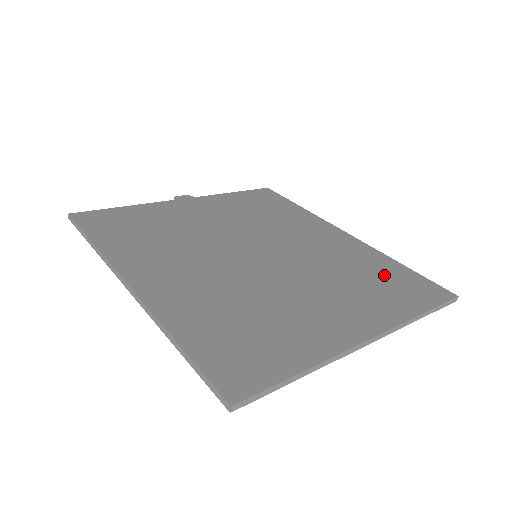
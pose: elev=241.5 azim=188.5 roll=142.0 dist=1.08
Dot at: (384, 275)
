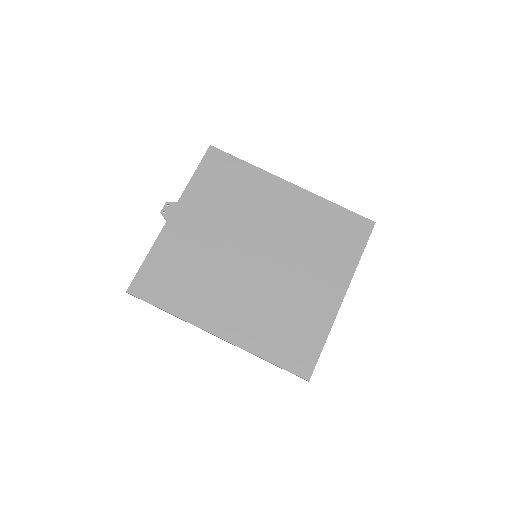
Dot at: (332, 228)
